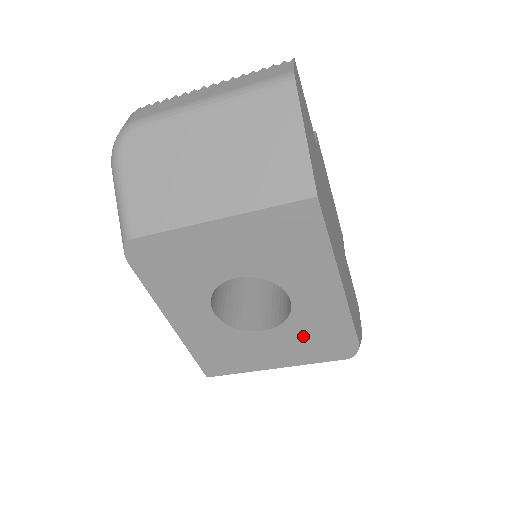
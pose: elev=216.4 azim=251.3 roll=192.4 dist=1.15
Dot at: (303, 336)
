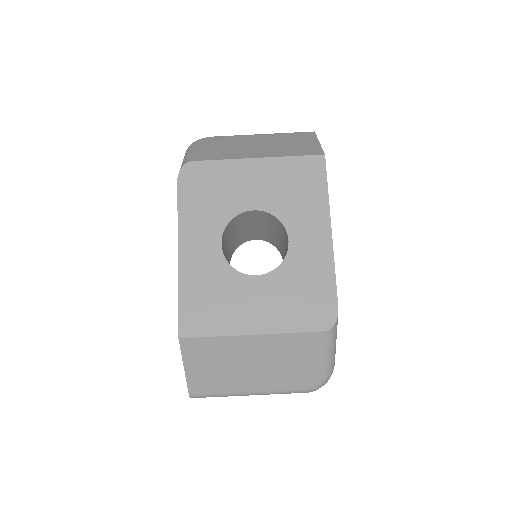
Dot at: (290, 289)
